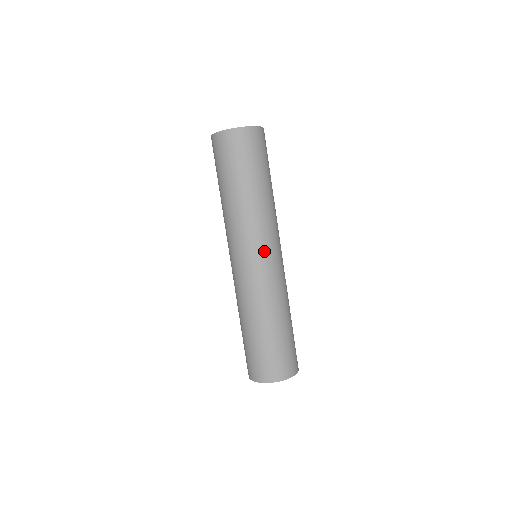
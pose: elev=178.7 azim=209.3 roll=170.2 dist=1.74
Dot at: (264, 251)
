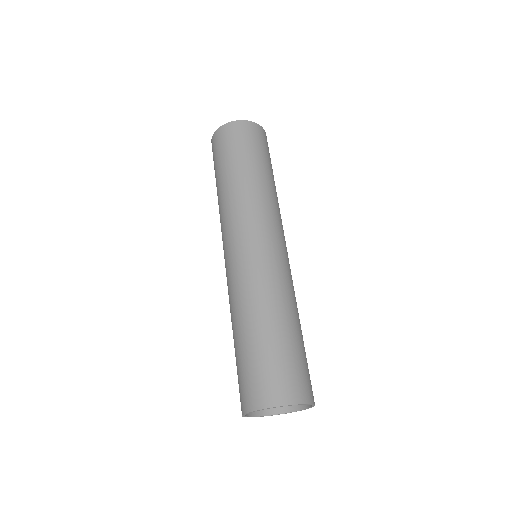
Dot at: (265, 234)
